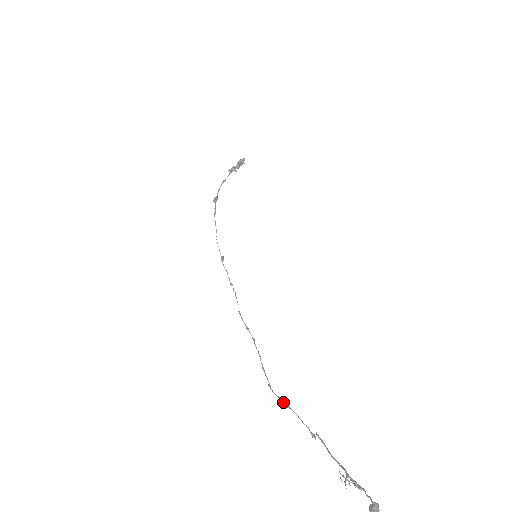
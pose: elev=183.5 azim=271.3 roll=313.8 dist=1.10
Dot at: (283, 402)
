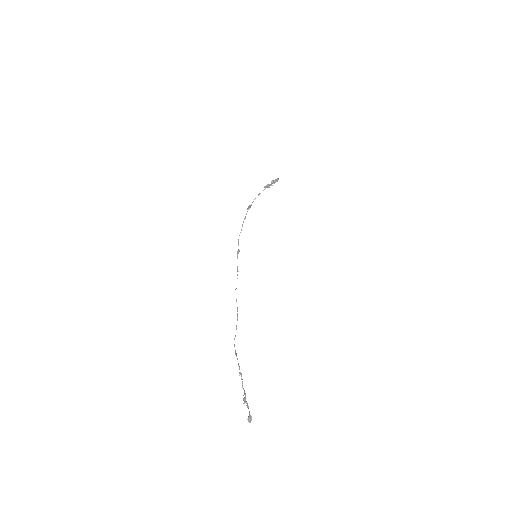
Dot at: (235, 351)
